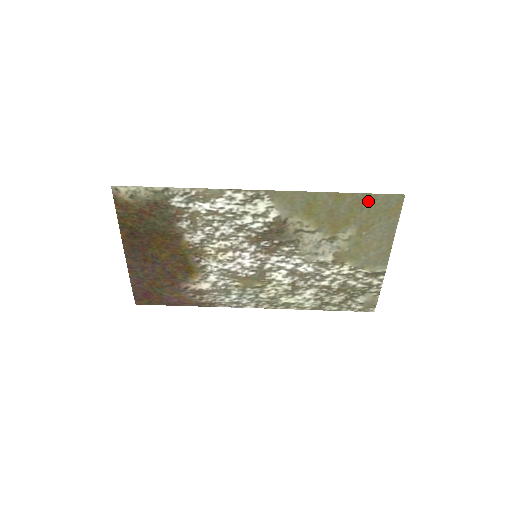
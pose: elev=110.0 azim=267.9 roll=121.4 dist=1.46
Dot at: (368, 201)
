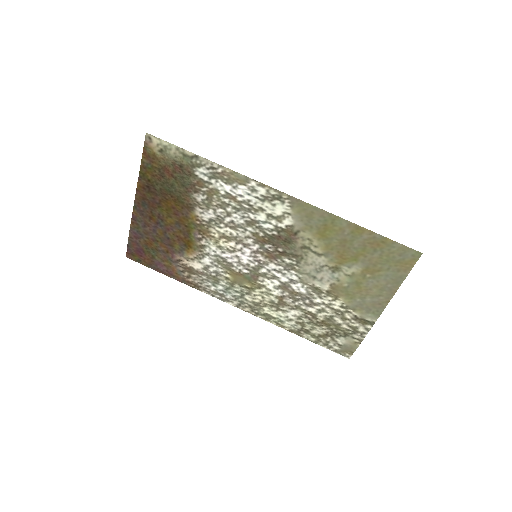
Dot at: (384, 245)
